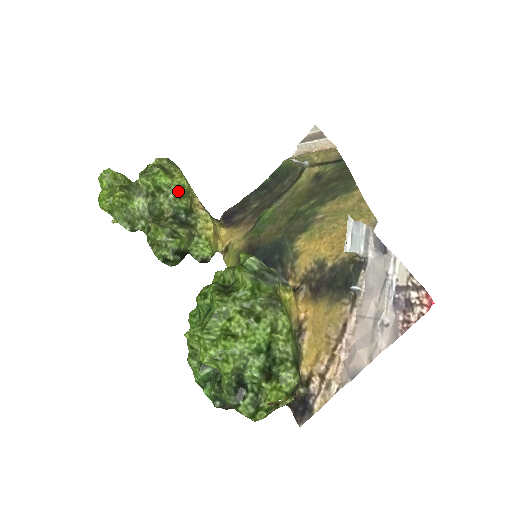
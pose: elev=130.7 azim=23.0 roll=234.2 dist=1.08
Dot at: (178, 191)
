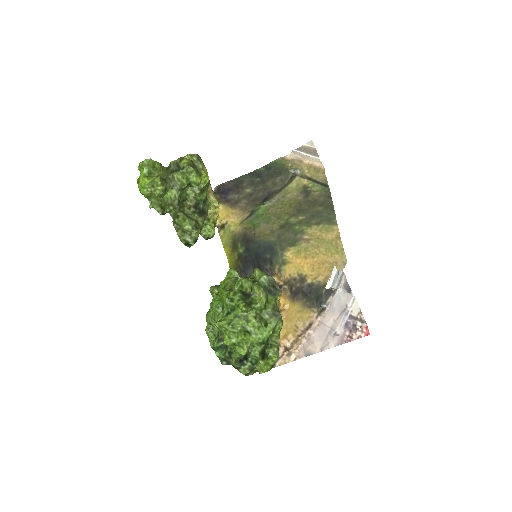
Dot at: (203, 188)
